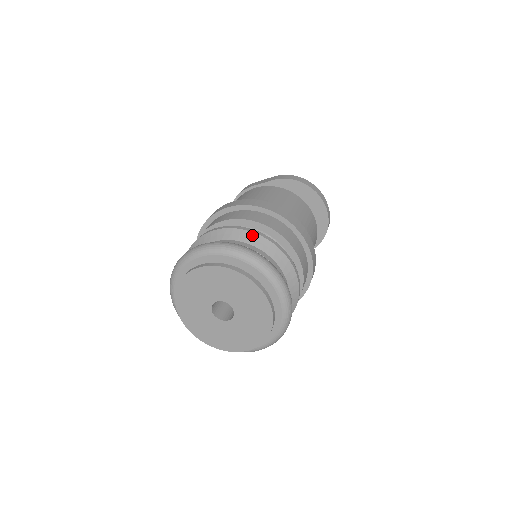
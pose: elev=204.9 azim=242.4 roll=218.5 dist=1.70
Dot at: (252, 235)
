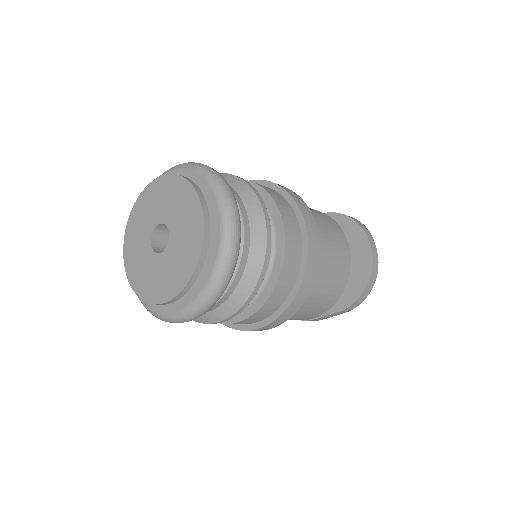
Dot at: (228, 175)
